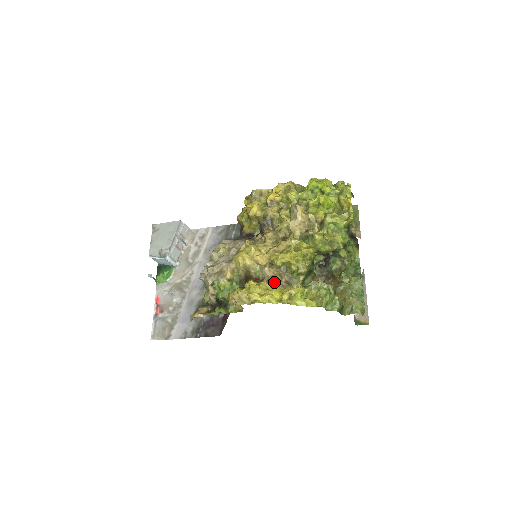
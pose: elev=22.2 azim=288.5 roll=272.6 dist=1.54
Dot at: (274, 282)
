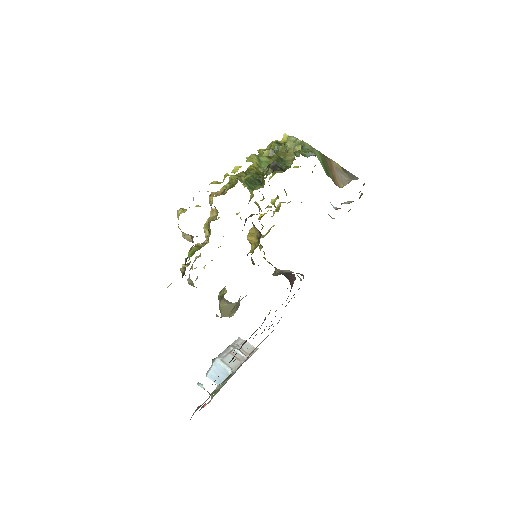
Dot at: (213, 195)
